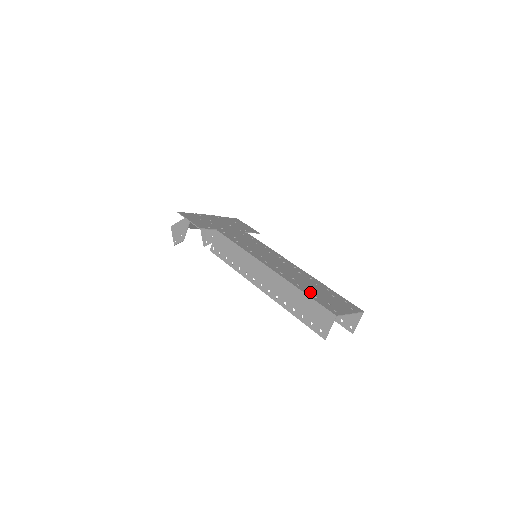
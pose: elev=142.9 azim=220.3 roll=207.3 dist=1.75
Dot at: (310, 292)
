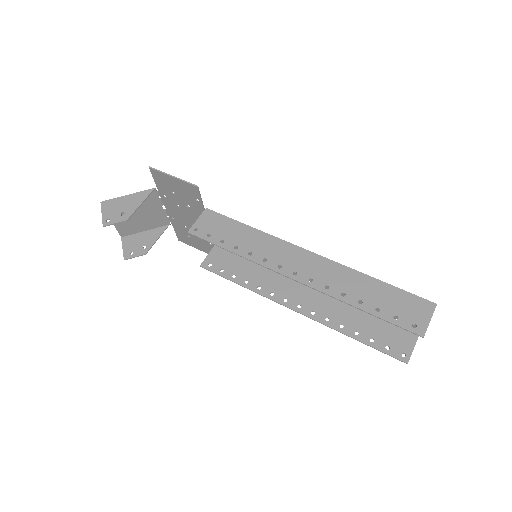
Dot at: occluded
